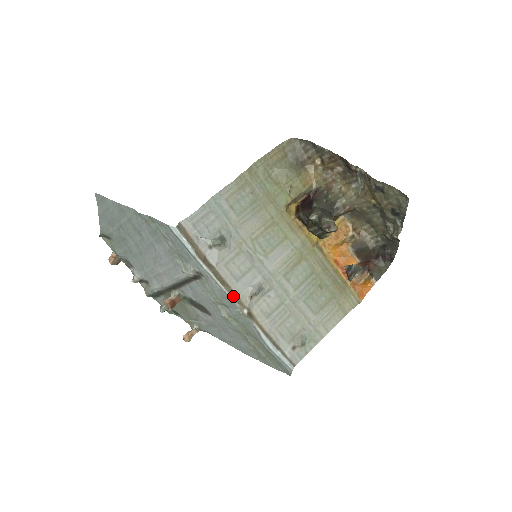
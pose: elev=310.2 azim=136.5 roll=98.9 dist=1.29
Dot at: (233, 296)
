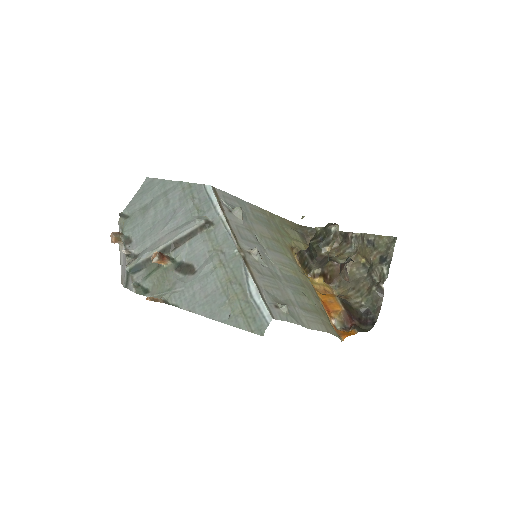
Dot at: (236, 240)
